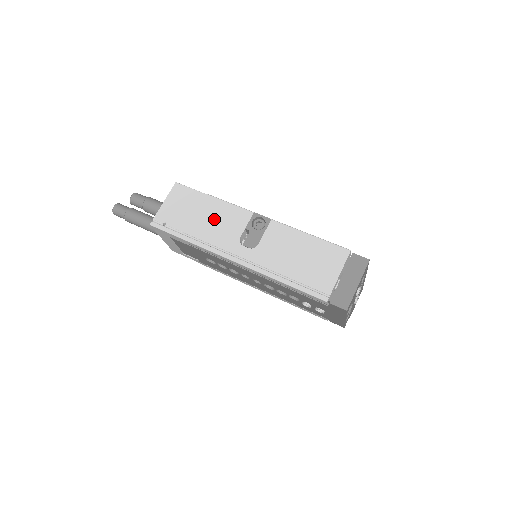
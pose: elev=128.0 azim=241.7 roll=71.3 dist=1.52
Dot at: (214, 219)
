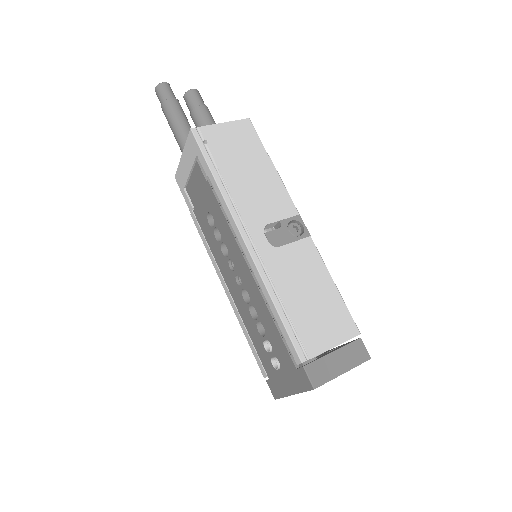
Dot at: (258, 184)
